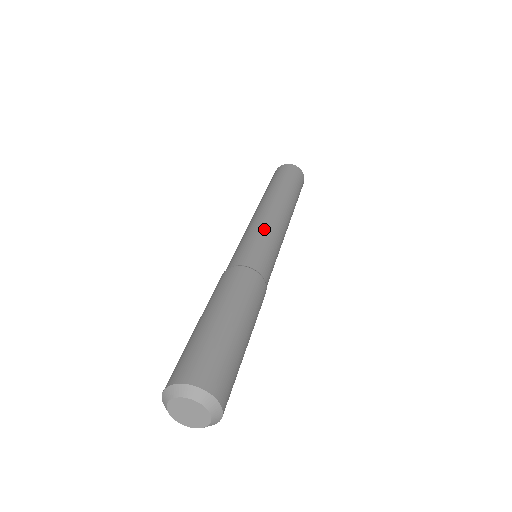
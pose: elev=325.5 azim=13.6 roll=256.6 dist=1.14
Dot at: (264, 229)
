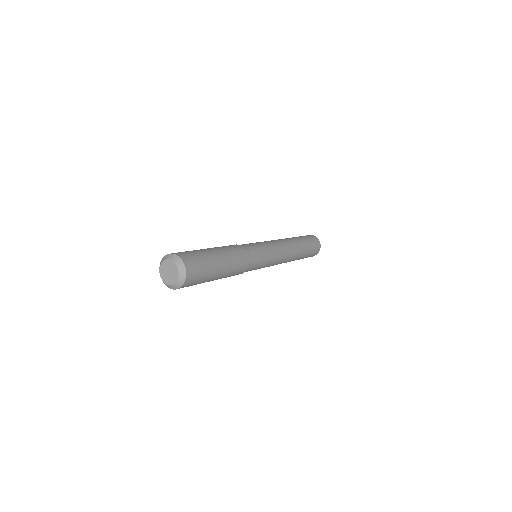
Dot at: (273, 249)
